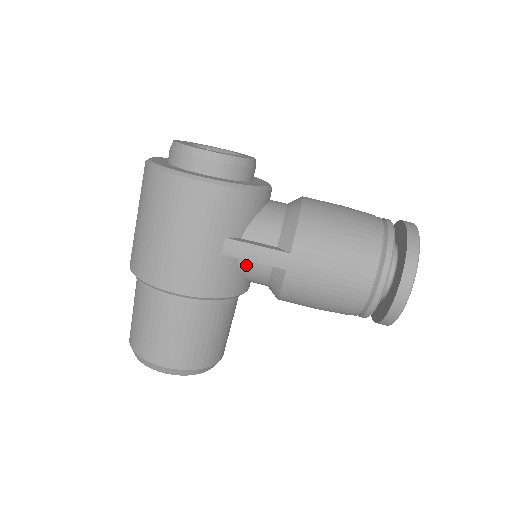
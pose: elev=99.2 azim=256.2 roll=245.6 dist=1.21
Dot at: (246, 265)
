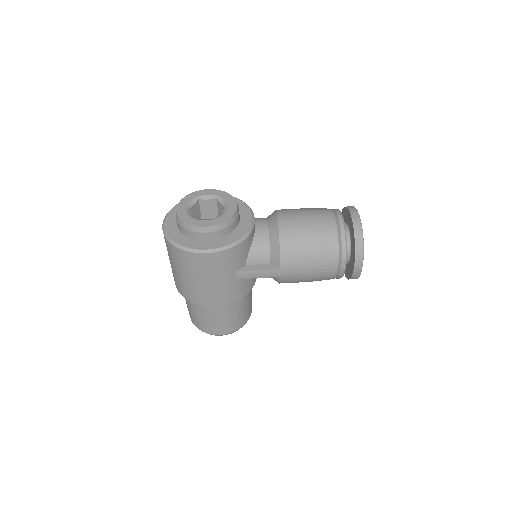
Dot at: occluded
